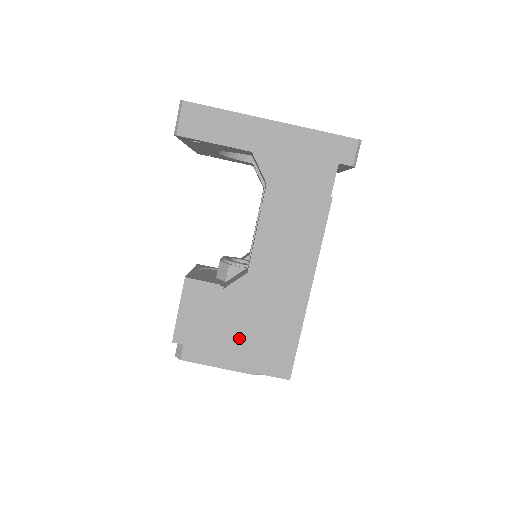
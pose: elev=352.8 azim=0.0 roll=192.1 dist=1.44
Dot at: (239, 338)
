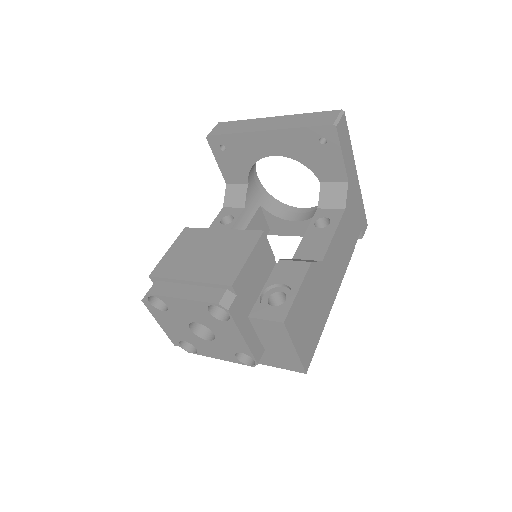
Dot at: (303, 313)
